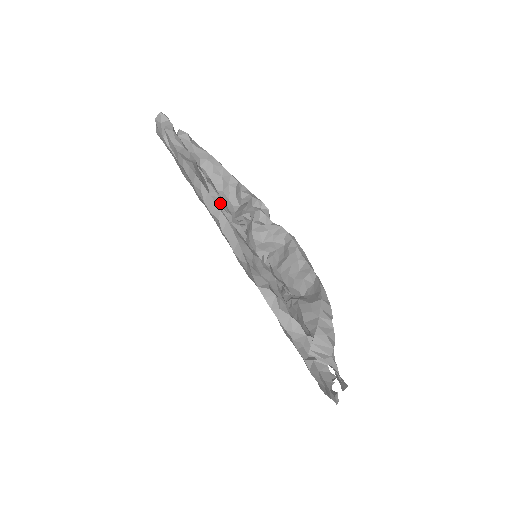
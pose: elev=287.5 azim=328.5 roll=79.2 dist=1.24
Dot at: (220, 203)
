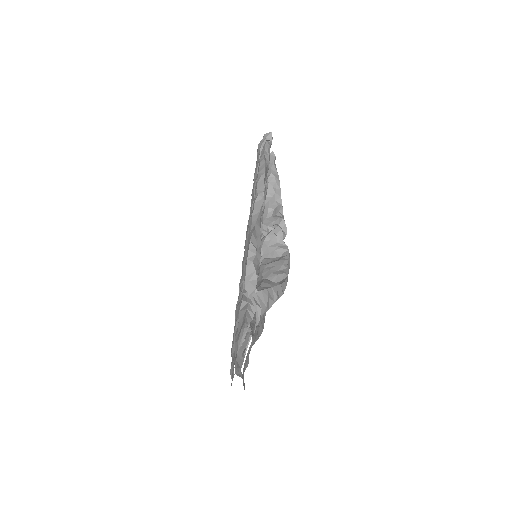
Dot at: (261, 207)
